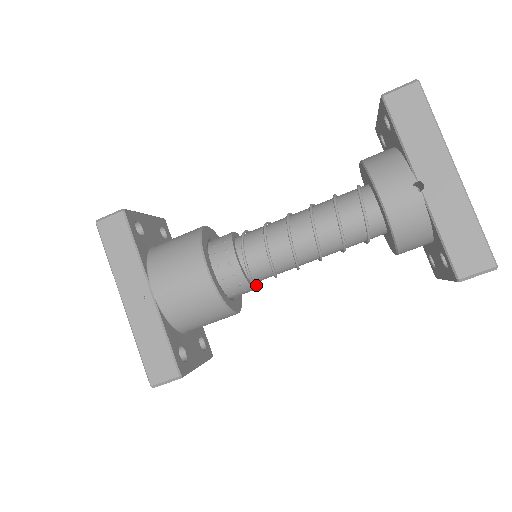
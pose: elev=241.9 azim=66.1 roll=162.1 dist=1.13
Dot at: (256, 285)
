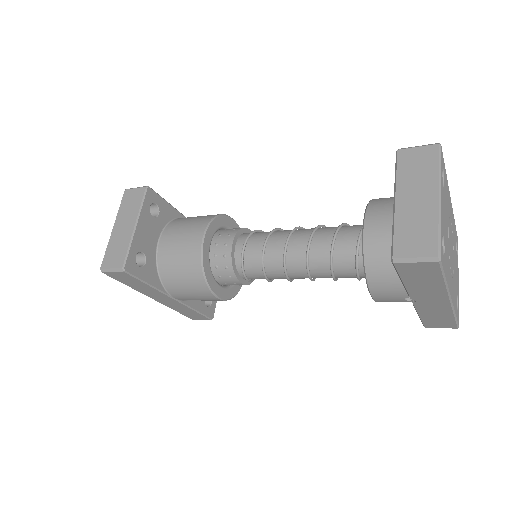
Dot at: occluded
